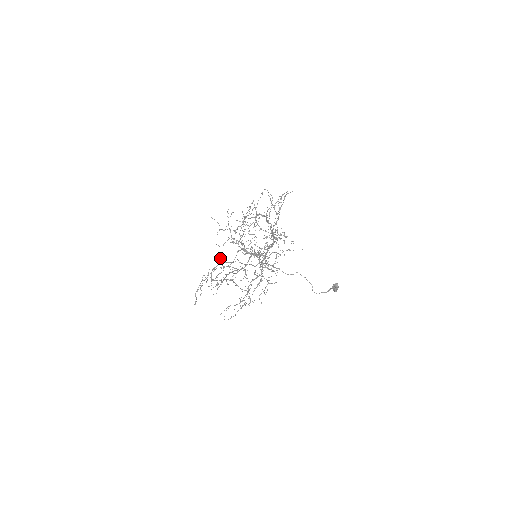
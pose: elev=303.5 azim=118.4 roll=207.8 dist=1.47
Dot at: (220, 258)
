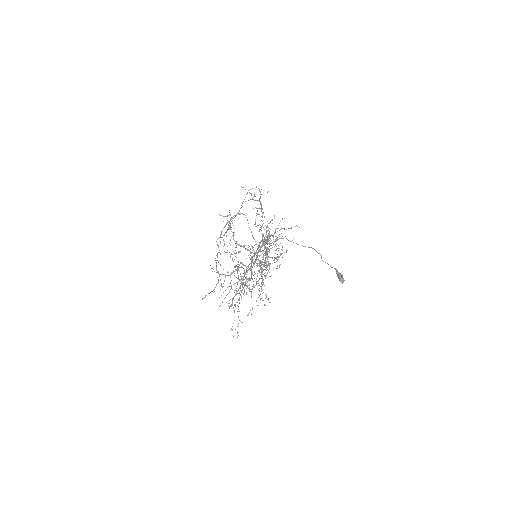
Dot at: occluded
